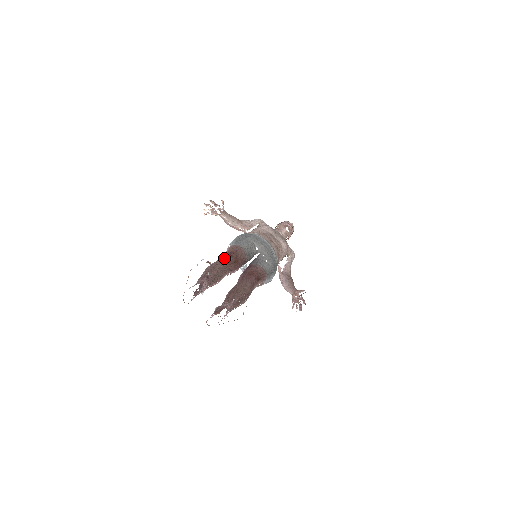
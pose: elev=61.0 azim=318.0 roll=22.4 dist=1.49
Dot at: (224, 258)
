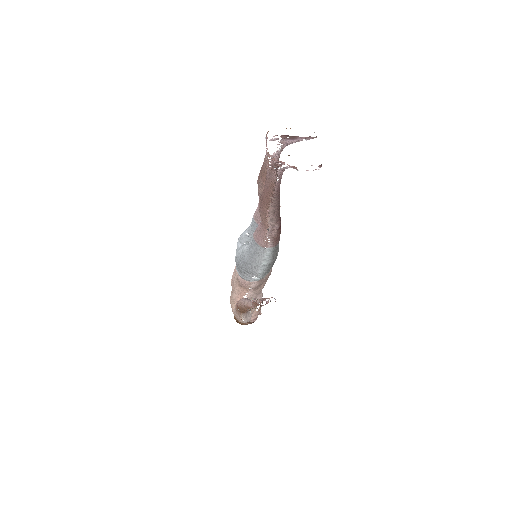
Dot at: occluded
